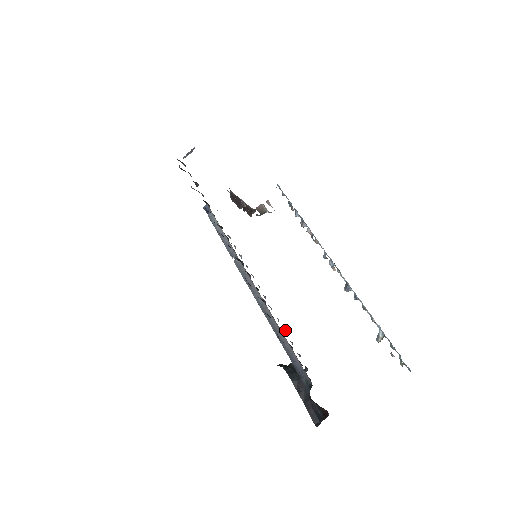
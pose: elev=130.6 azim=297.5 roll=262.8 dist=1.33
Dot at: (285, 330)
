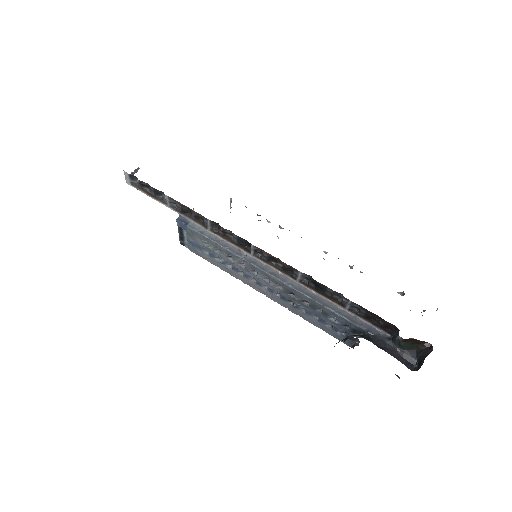
Dot at: (317, 316)
